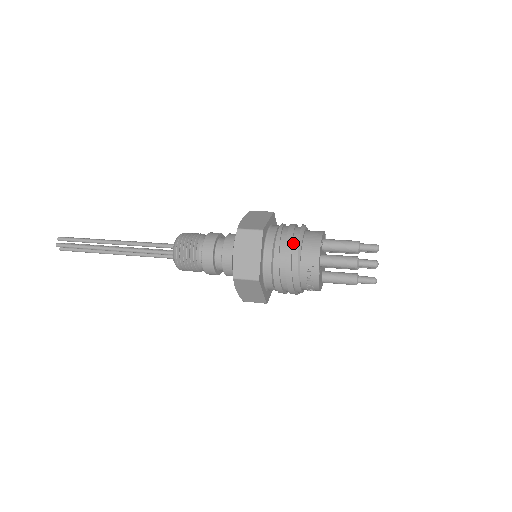
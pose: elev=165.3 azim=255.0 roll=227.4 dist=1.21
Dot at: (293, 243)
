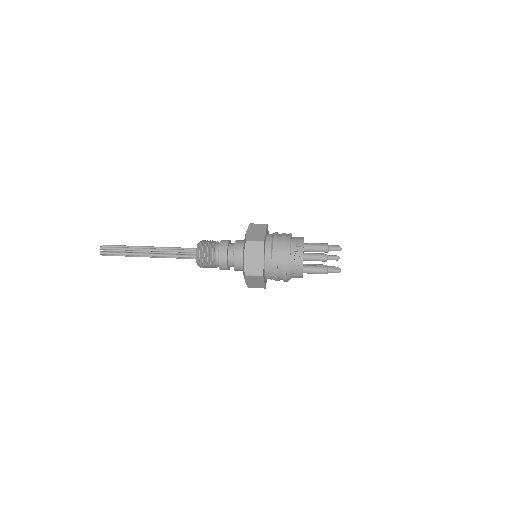
Dot at: (286, 234)
